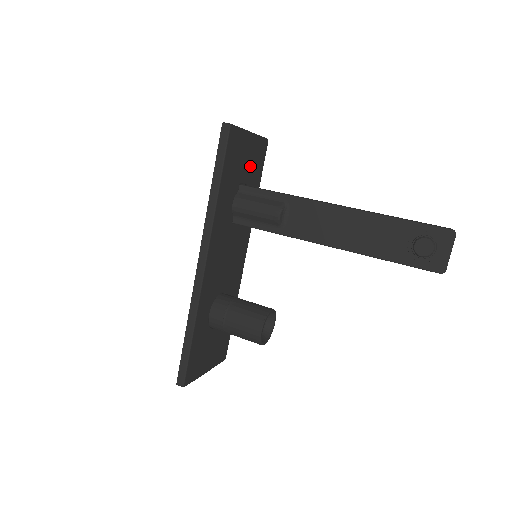
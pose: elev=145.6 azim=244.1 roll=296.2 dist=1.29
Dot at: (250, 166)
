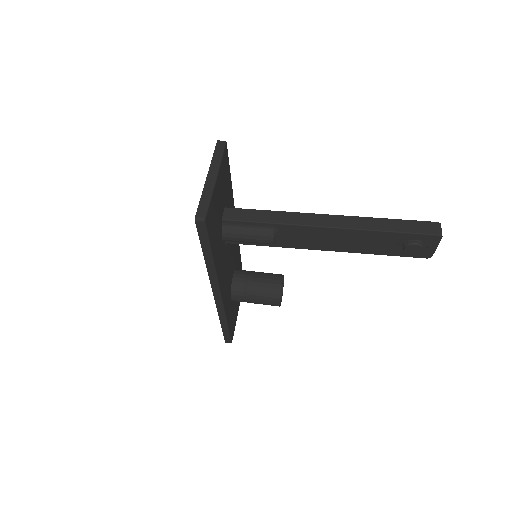
Dot at: (223, 193)
